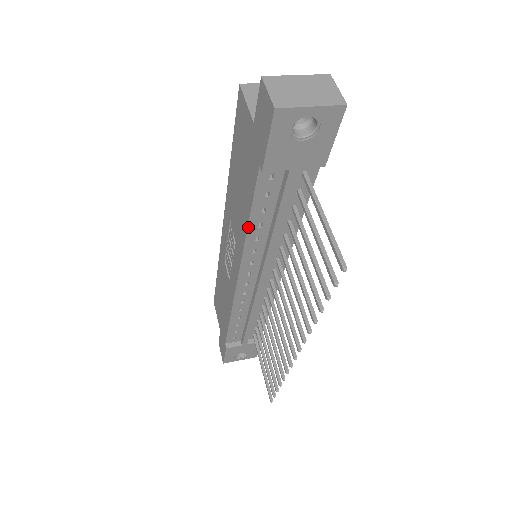
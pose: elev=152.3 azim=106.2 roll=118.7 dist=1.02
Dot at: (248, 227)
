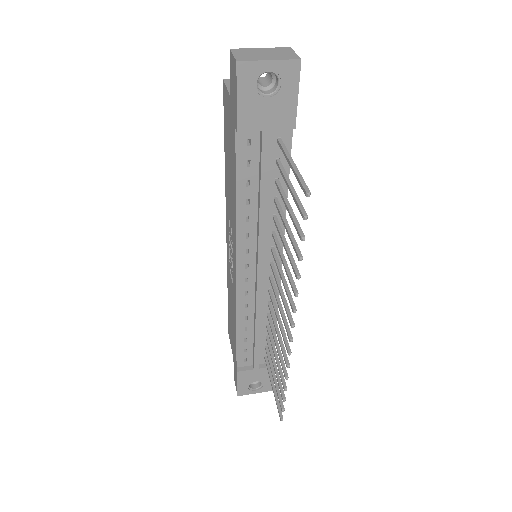
Dot at: (236, 203)
